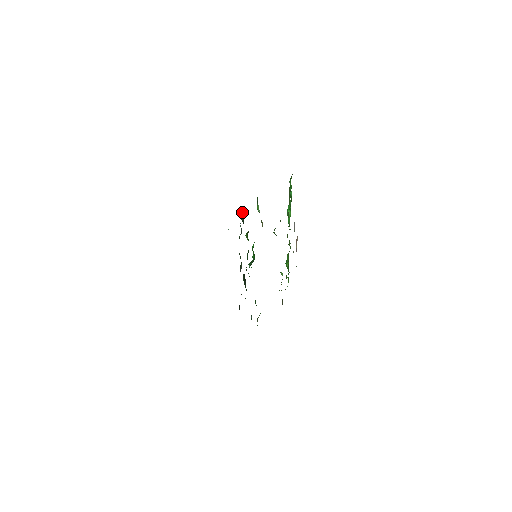
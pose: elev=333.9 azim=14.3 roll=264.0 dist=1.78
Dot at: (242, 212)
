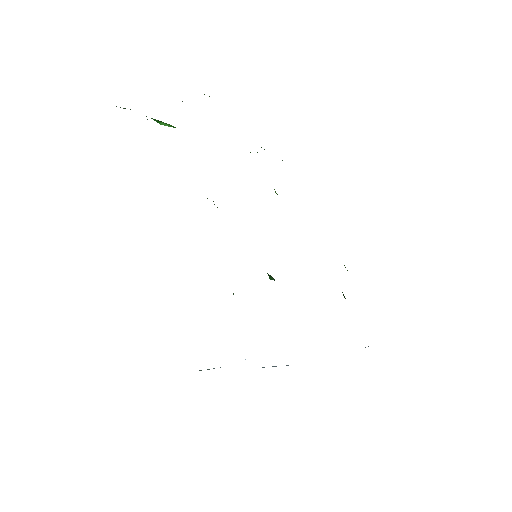
Dot at: occluded
